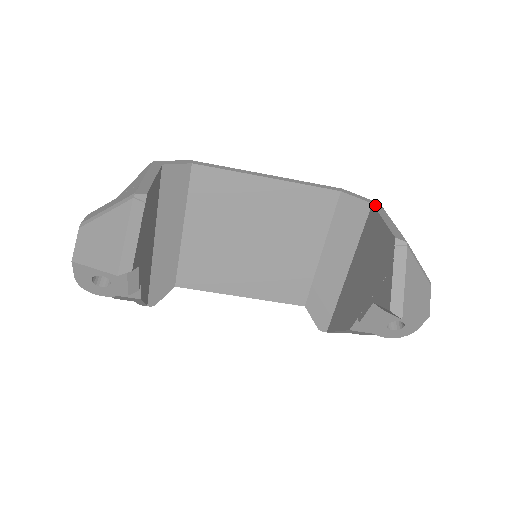
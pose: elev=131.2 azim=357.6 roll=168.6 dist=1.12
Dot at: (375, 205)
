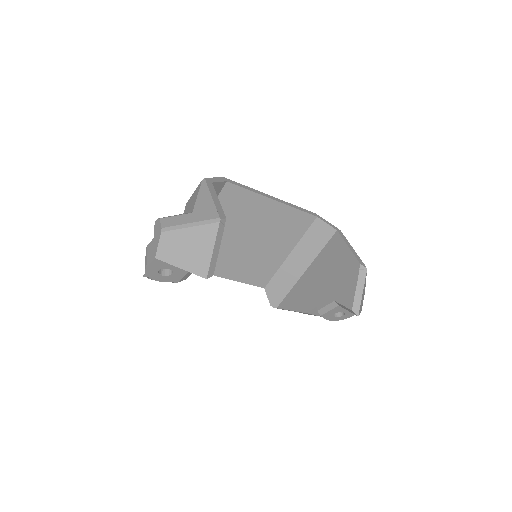
Dot at: (339, 232)
